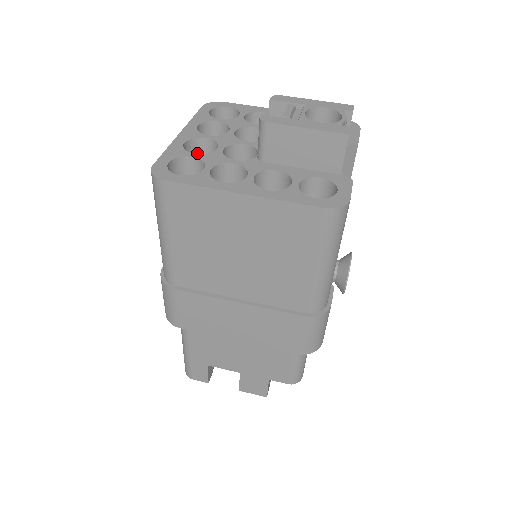
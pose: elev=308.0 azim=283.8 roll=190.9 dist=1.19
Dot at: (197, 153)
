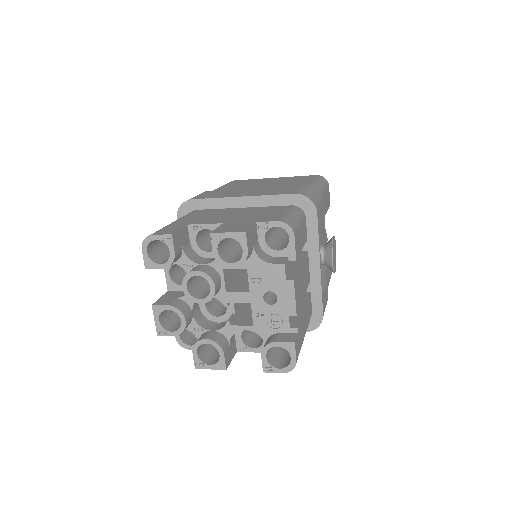
Dot at: occluded
